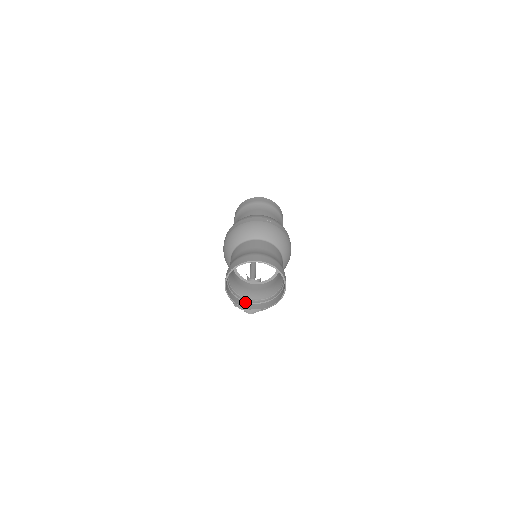
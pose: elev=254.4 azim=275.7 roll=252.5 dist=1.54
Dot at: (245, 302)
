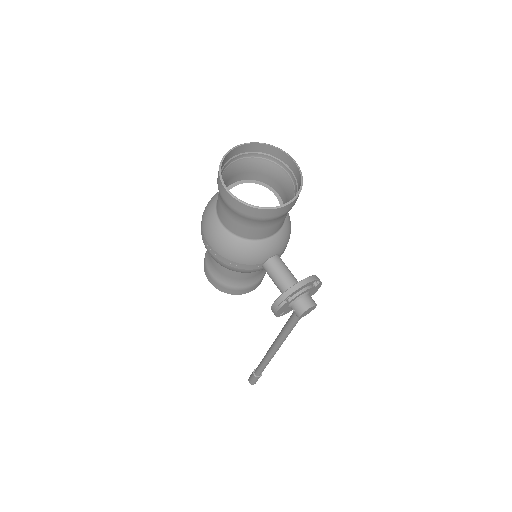
Dot at: (272, 214)
